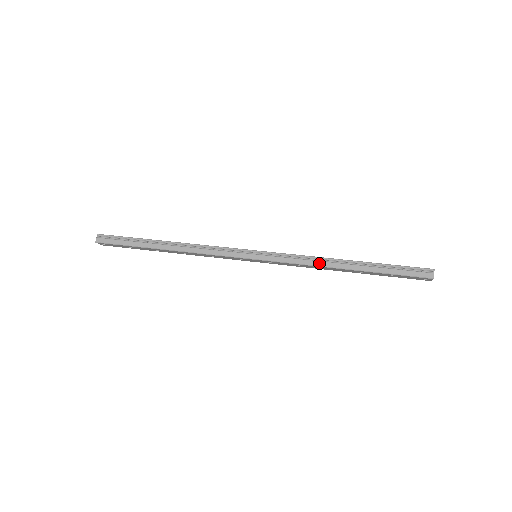
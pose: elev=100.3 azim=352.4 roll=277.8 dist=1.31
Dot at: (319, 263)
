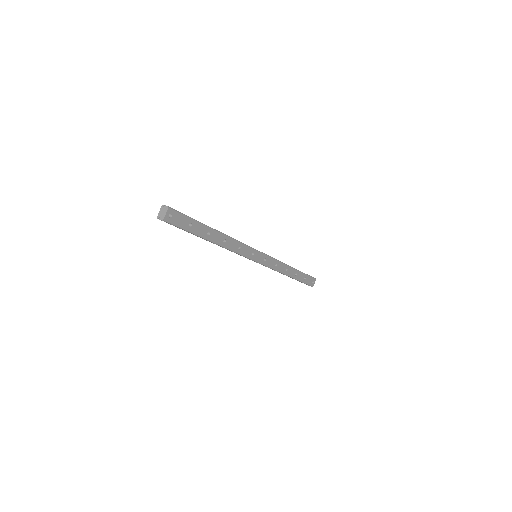
Dot at: occluded
